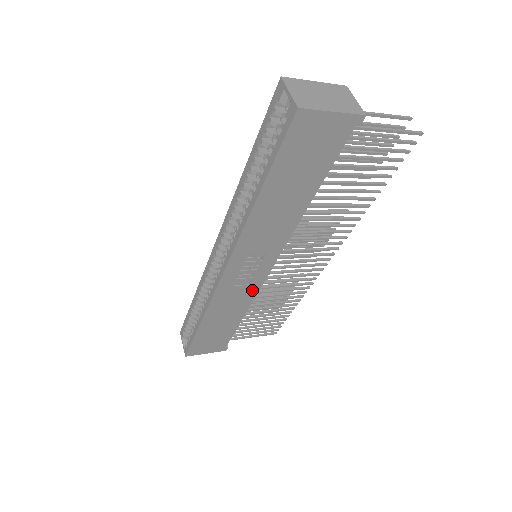
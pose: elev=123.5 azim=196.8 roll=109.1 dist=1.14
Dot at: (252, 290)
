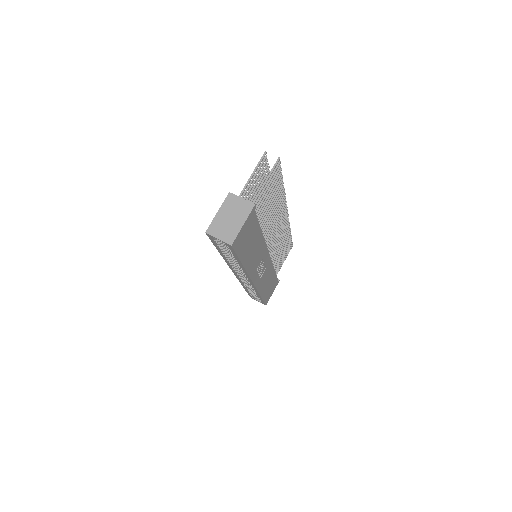
Dot at: (269, 266)
